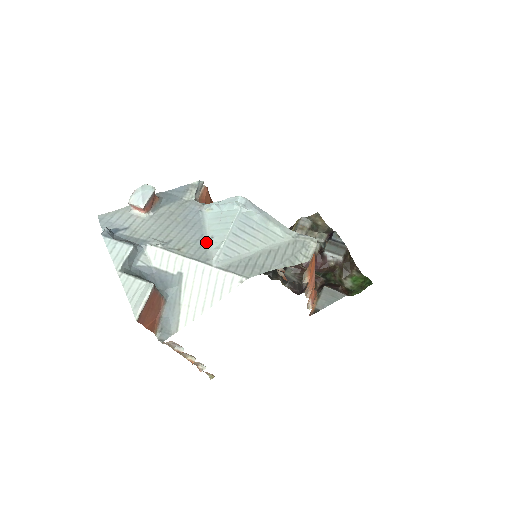
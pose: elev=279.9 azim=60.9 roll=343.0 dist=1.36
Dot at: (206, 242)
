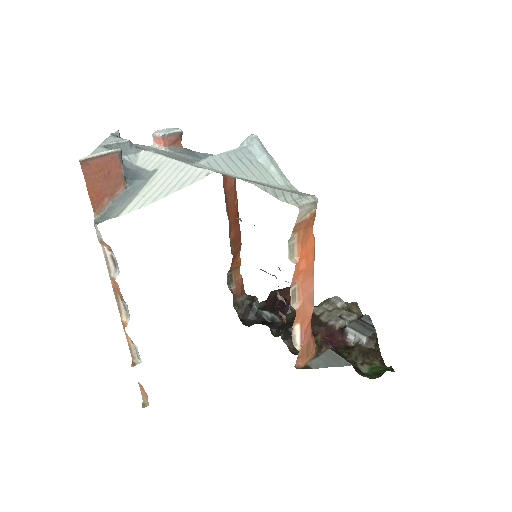
Dot at: occluded
